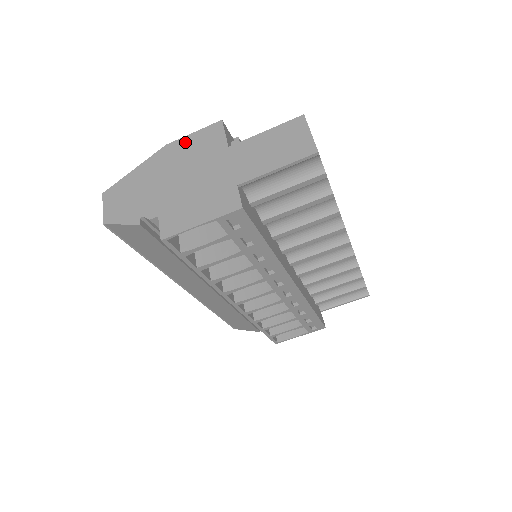
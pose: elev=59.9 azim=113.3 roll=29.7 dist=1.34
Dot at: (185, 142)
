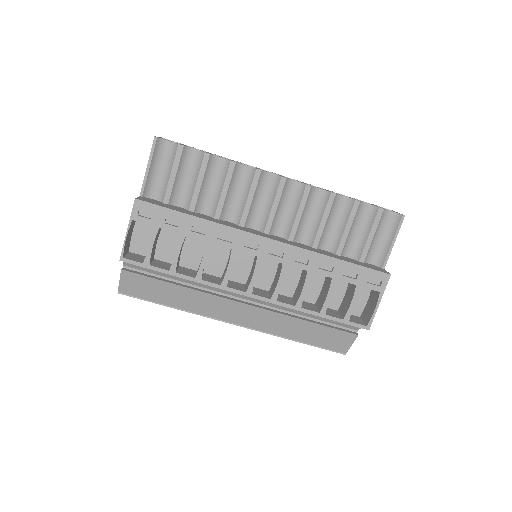
Dot at: occluded
